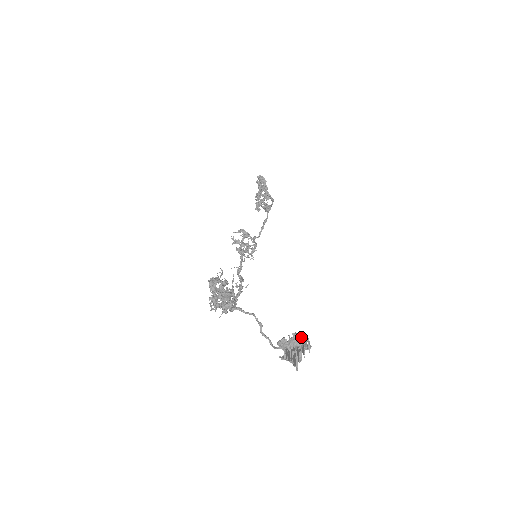
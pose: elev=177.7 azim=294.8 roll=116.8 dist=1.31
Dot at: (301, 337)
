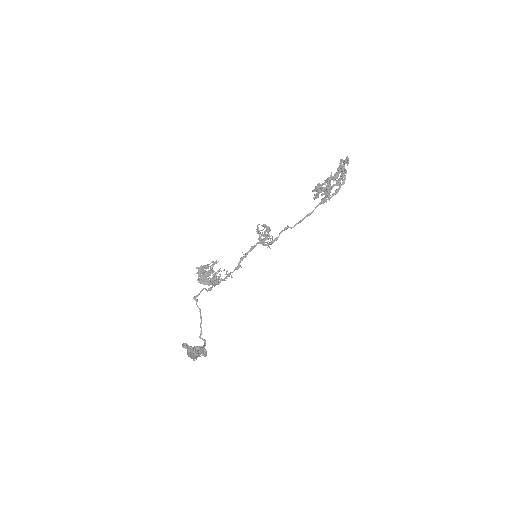
Dot at: (194, 351)
